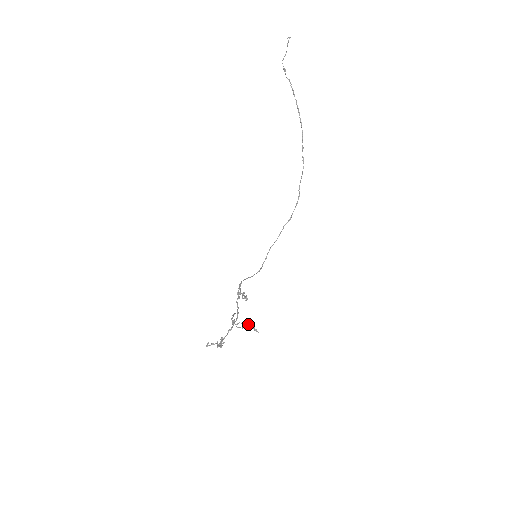
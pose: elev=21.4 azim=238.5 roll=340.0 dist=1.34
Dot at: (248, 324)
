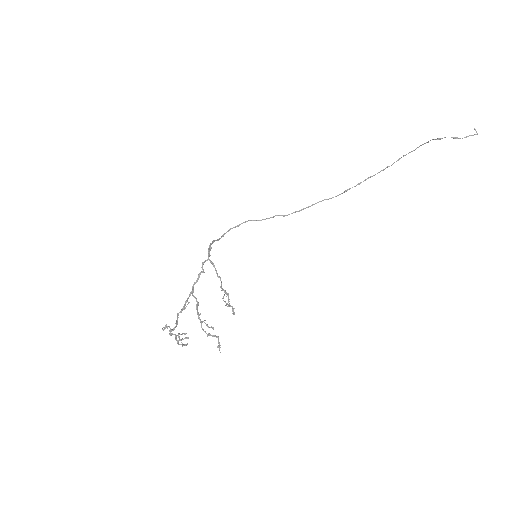
Dot at: (216, 336)
